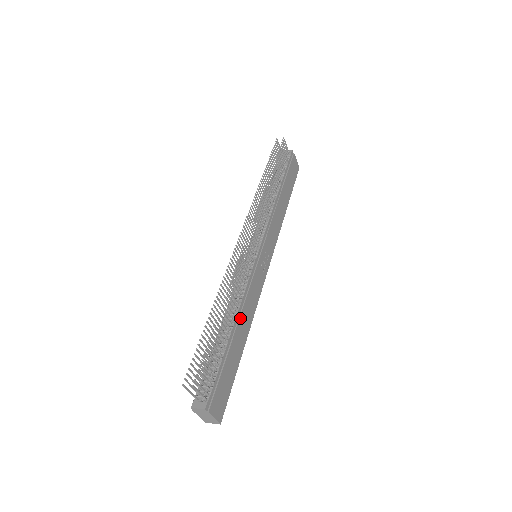
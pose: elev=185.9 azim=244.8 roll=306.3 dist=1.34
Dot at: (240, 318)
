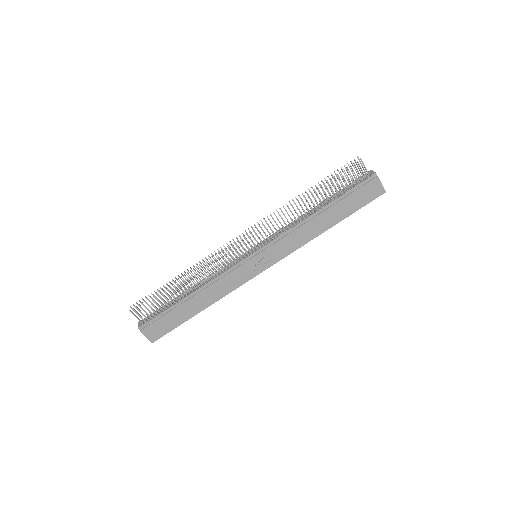
Dot at: (201, 292)
